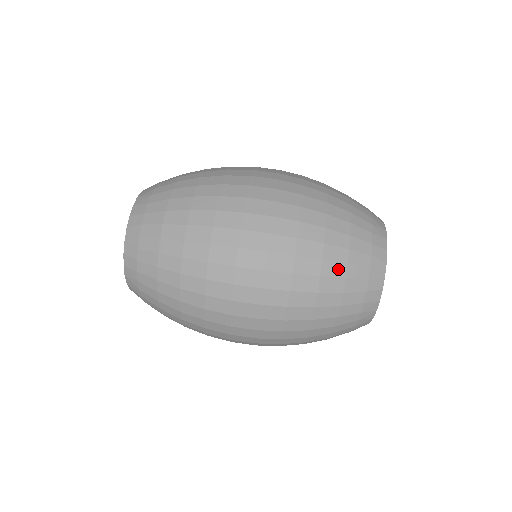
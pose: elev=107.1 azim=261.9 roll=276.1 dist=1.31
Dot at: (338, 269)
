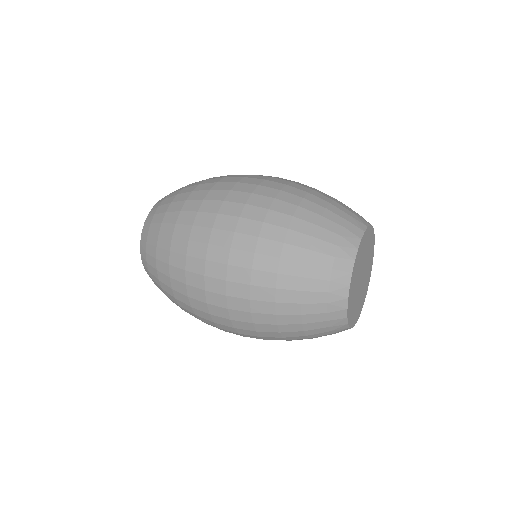
Dot at: (325, 198)
